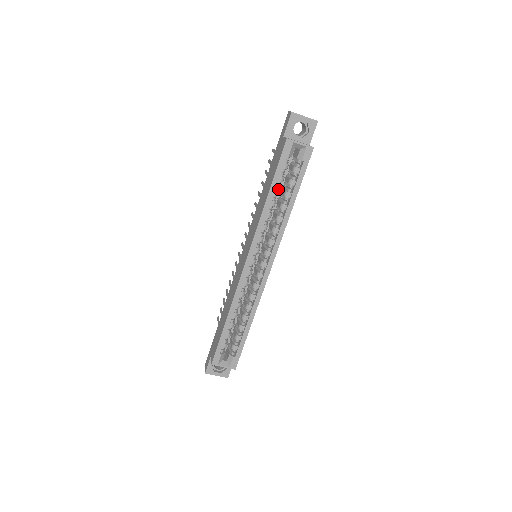
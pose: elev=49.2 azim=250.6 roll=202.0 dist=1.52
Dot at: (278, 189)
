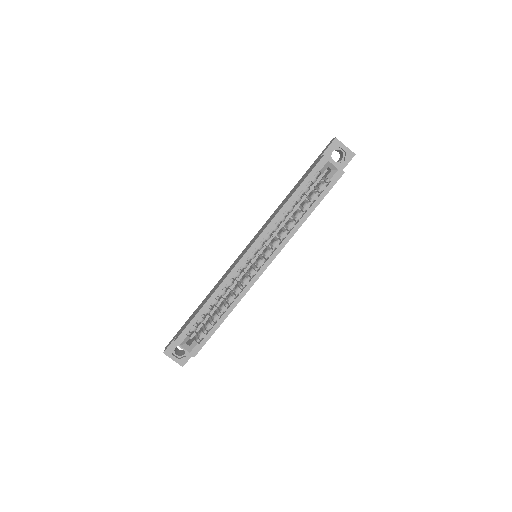
Dot at: (300, 197)
